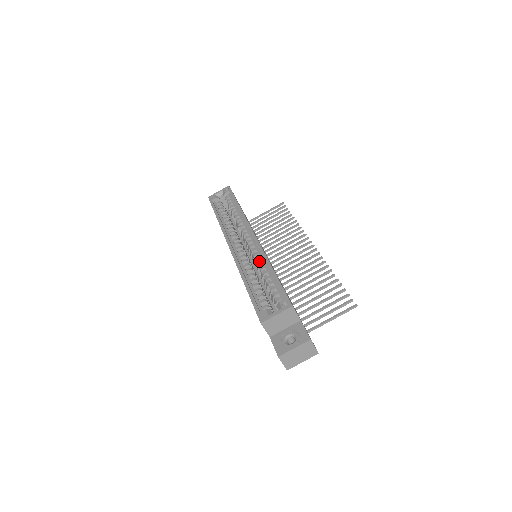
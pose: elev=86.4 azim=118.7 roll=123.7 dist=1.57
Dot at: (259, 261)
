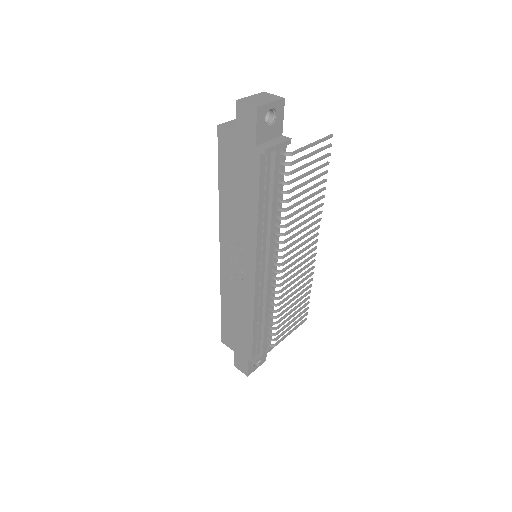
Dot at: occluded
